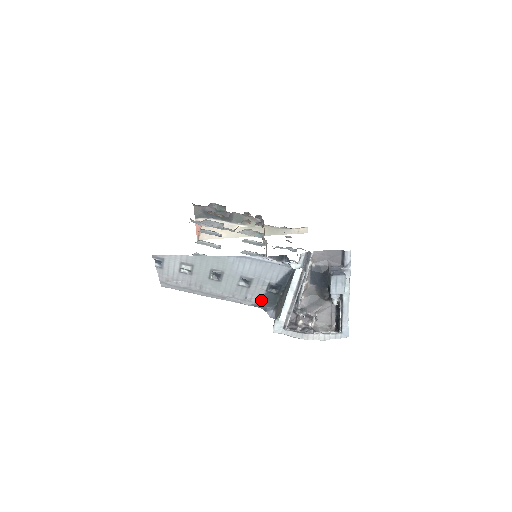
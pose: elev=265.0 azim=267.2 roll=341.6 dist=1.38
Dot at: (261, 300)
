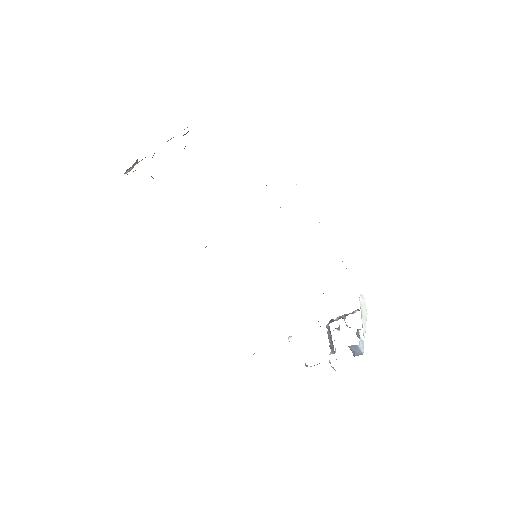
Dot at: occluded
